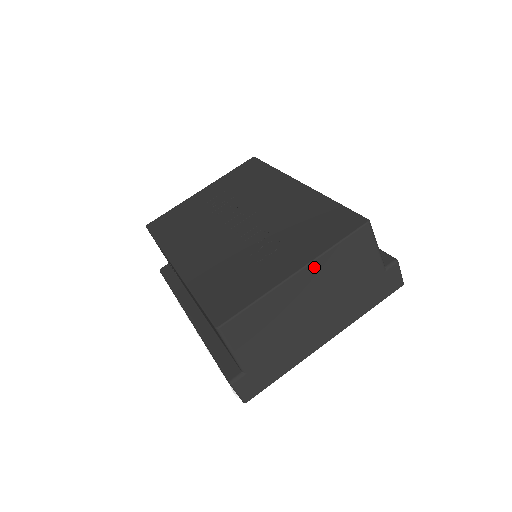
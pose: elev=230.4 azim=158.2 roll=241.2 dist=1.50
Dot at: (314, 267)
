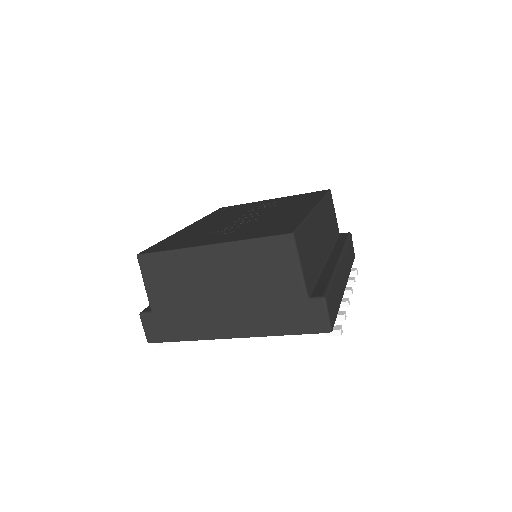
Dot at: (227, 249)
